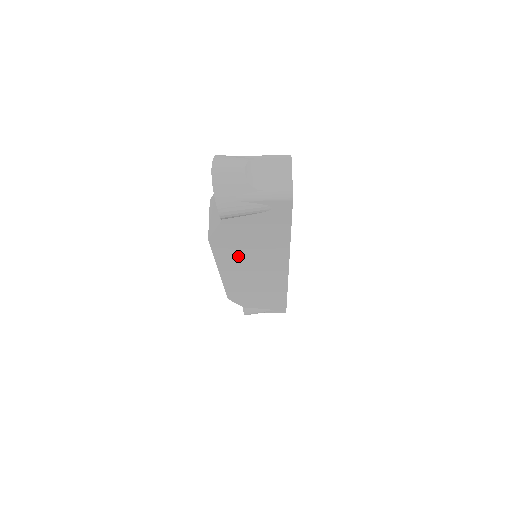
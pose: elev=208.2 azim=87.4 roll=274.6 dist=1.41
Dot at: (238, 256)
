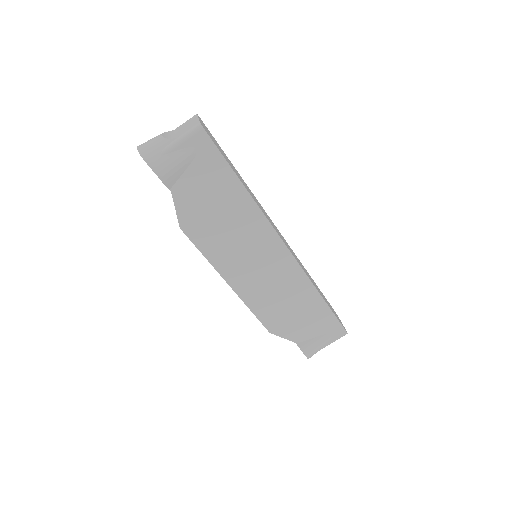
Dot at: (223, 243)
